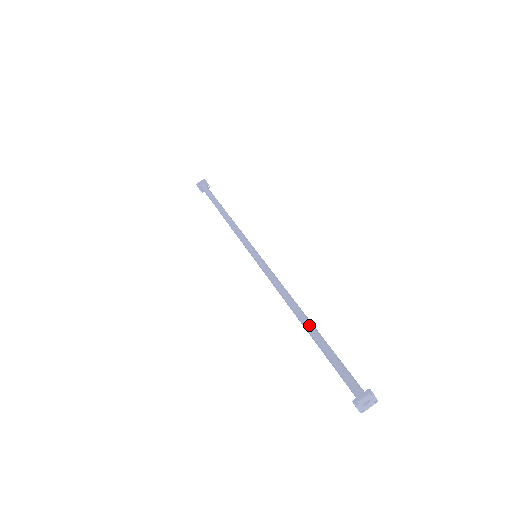
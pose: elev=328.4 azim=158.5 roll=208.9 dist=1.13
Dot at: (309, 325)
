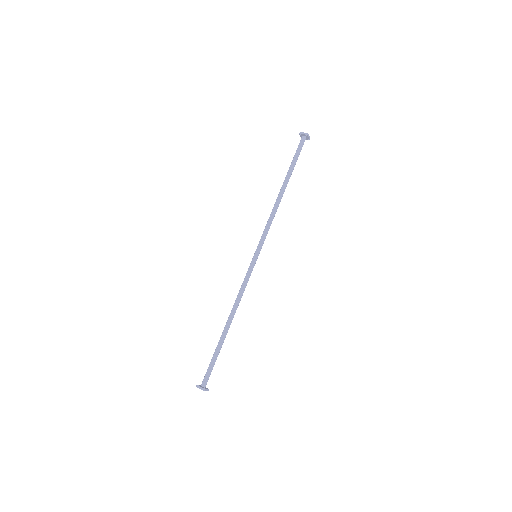
Dot at: (224, 333)
